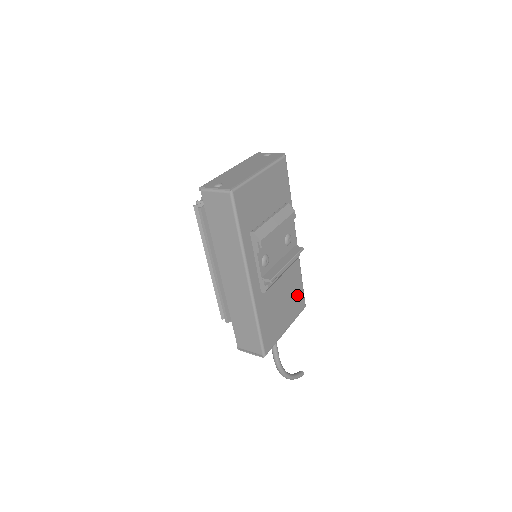
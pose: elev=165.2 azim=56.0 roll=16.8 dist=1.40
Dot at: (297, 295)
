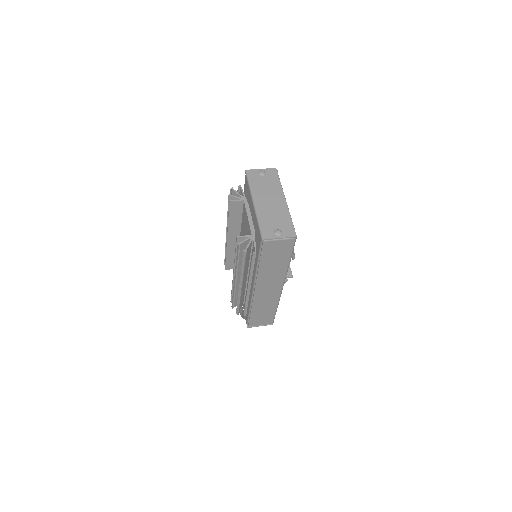
Dot at: occluded
